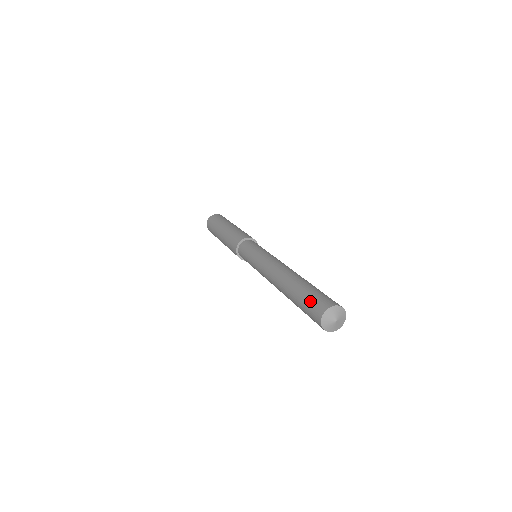
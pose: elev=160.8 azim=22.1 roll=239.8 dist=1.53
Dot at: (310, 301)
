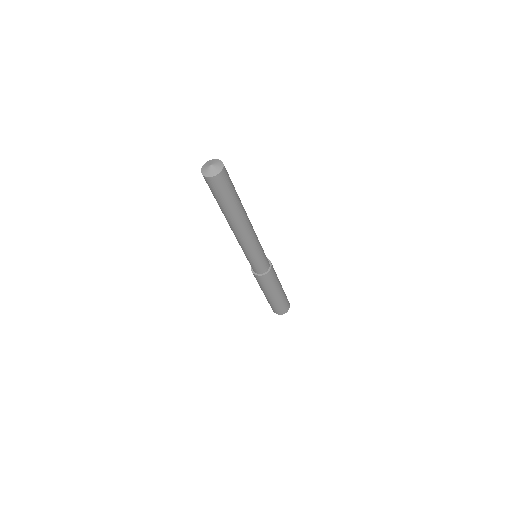
Dot at: occluded
